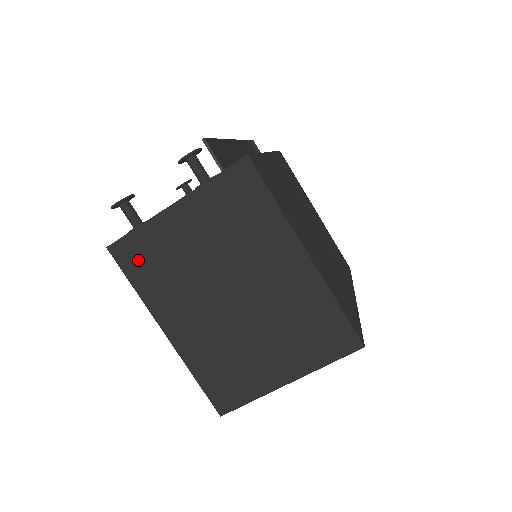
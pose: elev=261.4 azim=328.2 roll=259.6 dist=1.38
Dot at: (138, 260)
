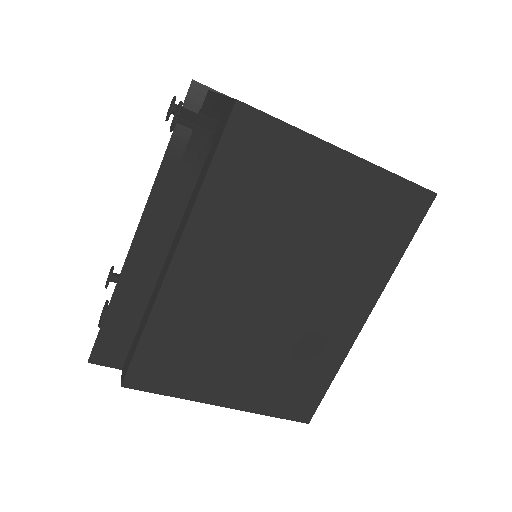
Dot at: occluded
